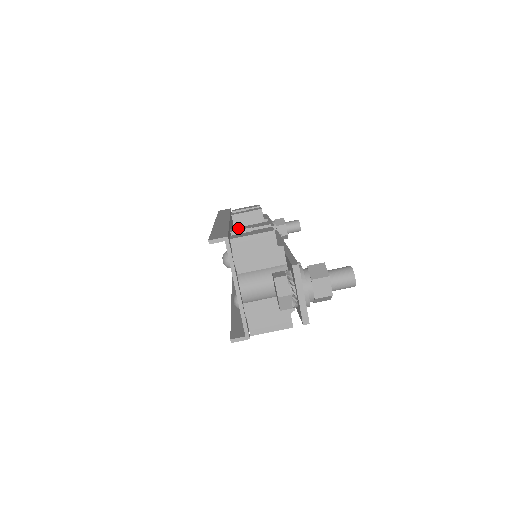
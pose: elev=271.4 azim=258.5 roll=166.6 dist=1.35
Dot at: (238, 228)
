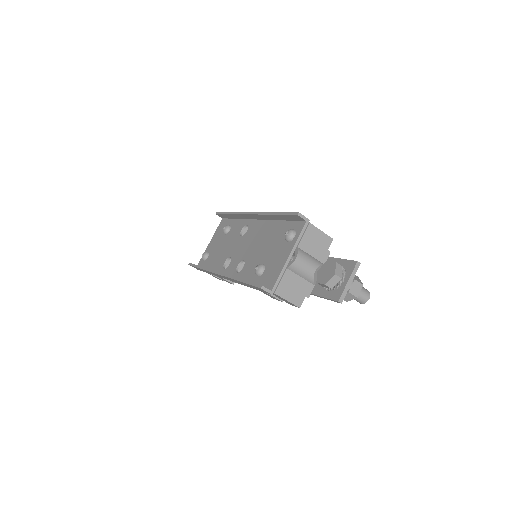
Dot at: occluded
